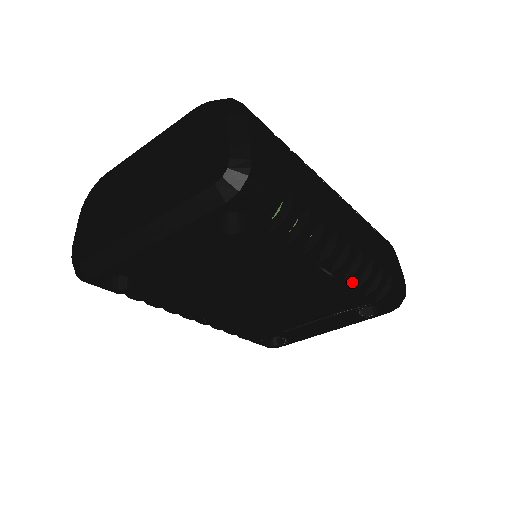
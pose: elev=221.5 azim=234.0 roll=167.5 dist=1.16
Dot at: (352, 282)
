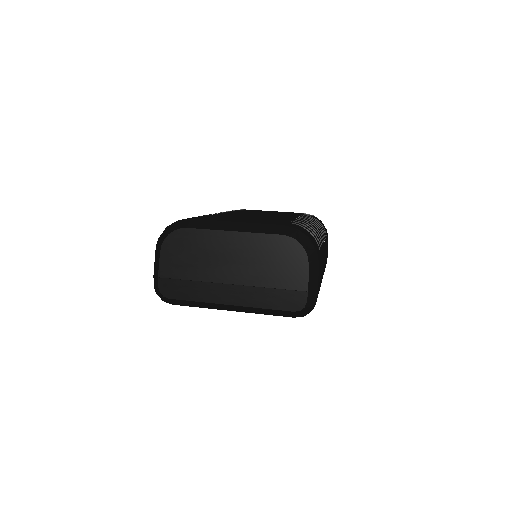
Dot at: occluded
